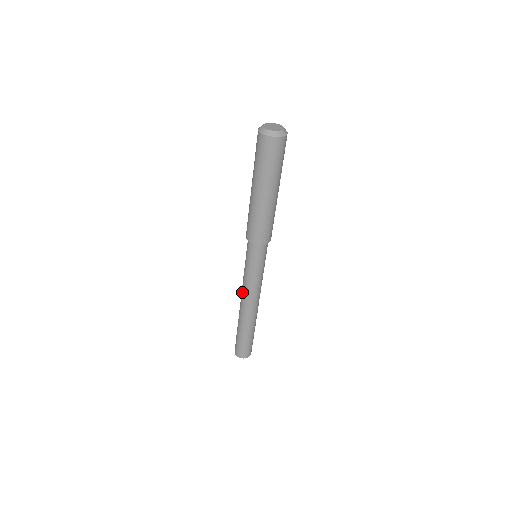
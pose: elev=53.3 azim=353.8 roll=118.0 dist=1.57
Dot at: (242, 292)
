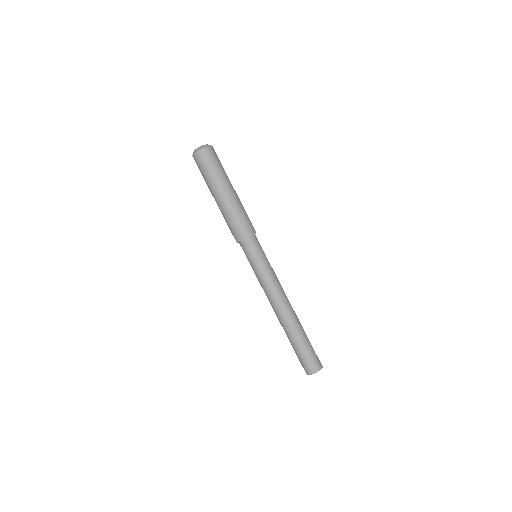
Dot at: (269, 297)
